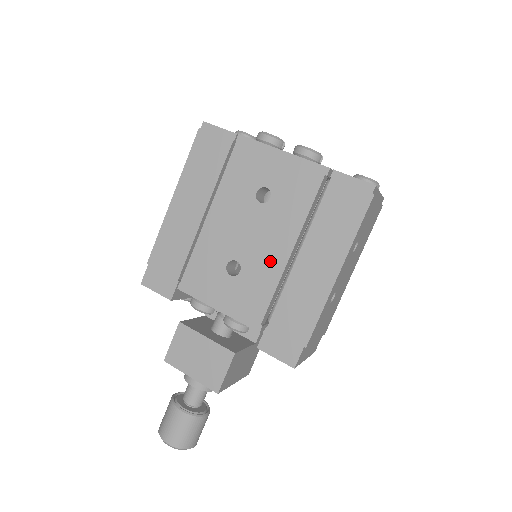
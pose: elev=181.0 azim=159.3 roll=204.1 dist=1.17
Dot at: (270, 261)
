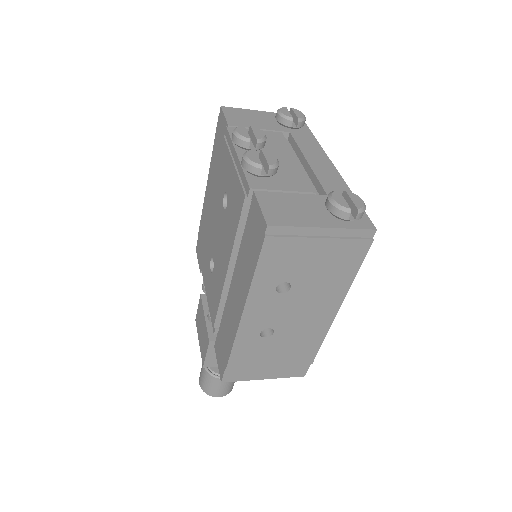
Dot at: (221, 271)
